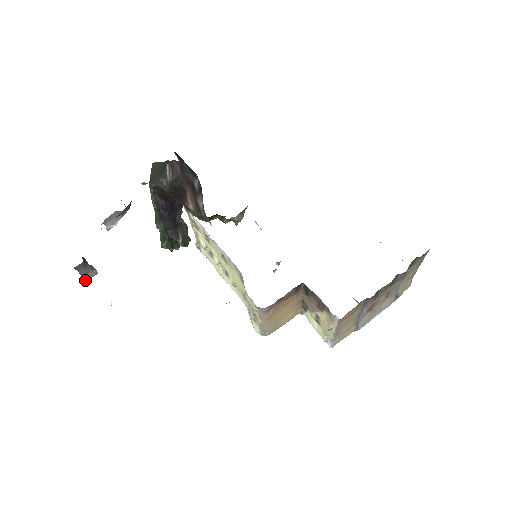
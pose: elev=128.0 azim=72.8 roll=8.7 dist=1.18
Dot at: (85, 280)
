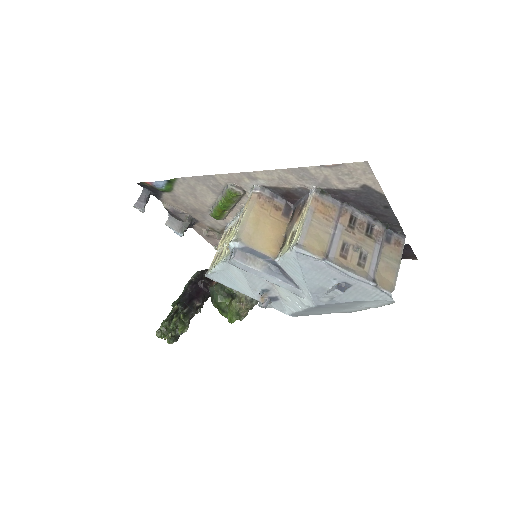
Dot at: (135, 205)
